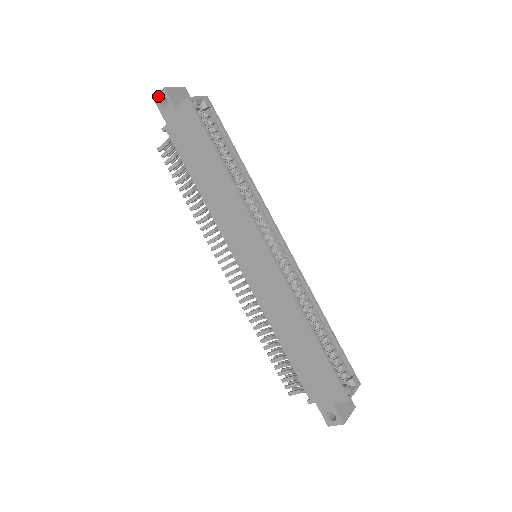
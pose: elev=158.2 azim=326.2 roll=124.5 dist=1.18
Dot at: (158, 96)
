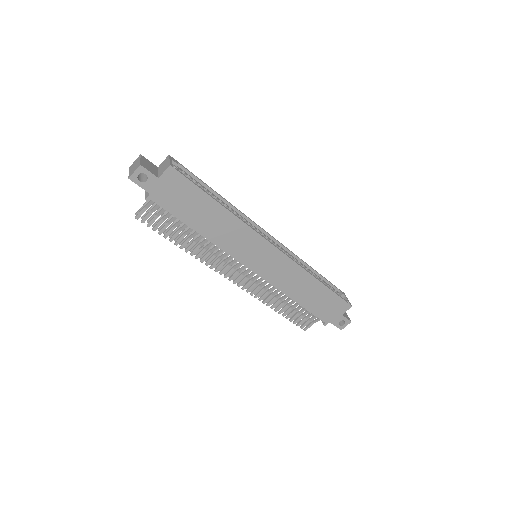
Dot at: (134, 174)
